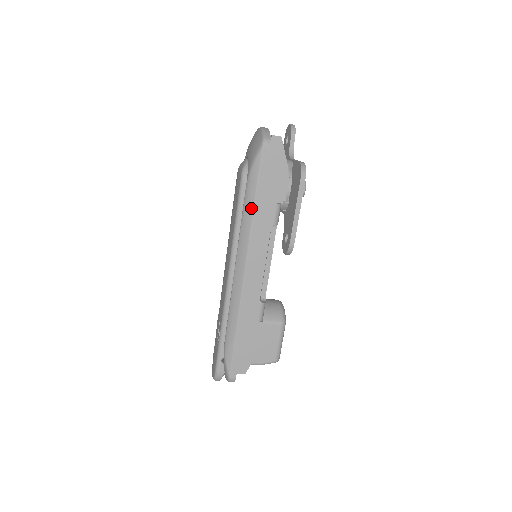
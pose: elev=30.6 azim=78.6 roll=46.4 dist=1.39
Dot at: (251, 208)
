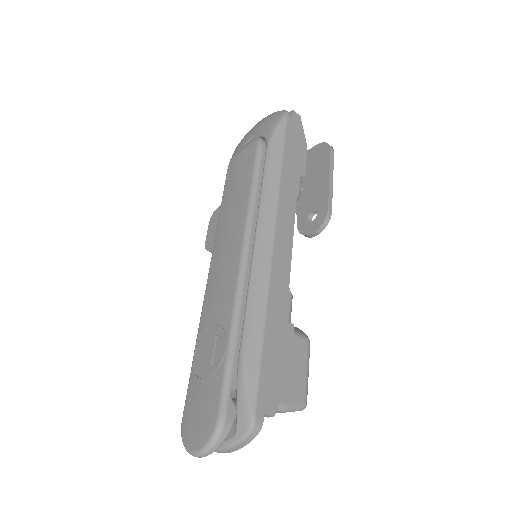
Dot at: (277, 168)
